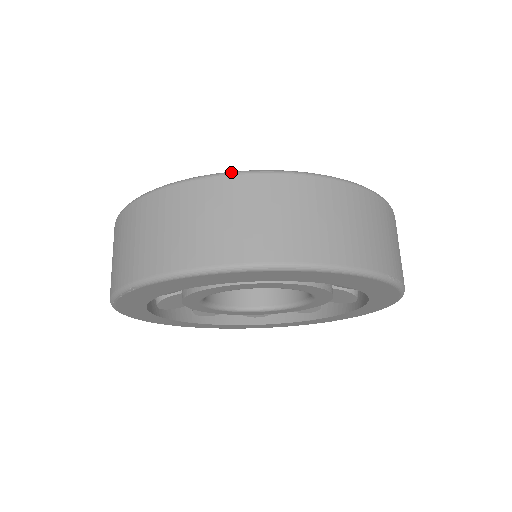
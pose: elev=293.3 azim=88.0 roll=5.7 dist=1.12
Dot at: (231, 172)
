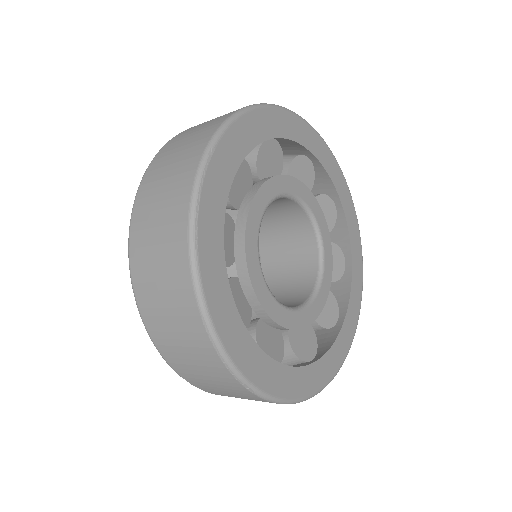
Dot at: occluded
